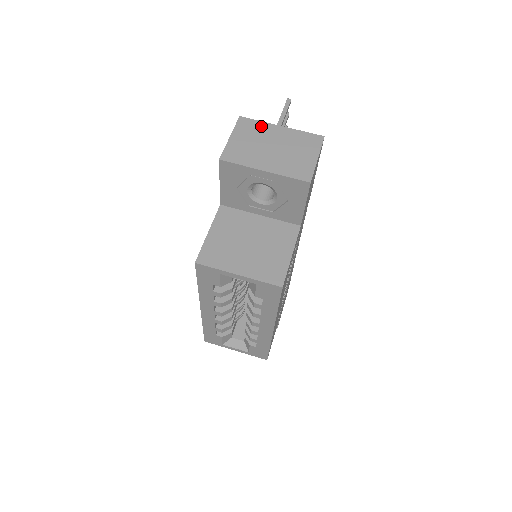
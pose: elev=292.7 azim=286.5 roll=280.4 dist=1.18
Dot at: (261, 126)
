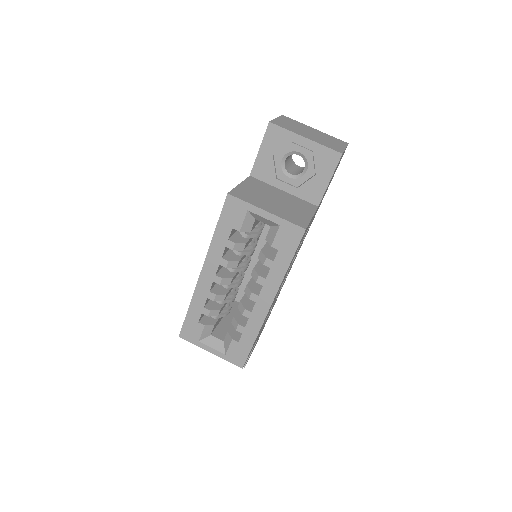
Dot at: (300, 123)
